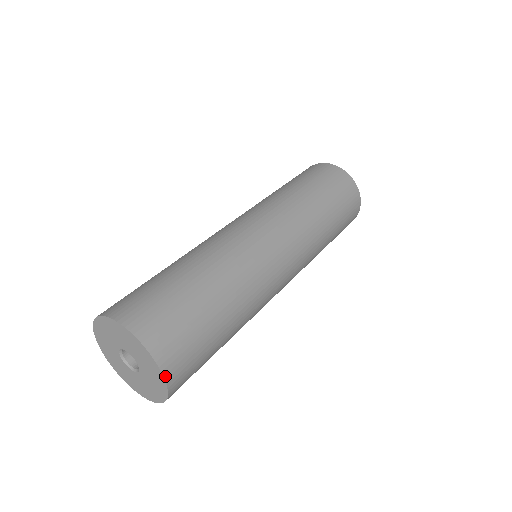
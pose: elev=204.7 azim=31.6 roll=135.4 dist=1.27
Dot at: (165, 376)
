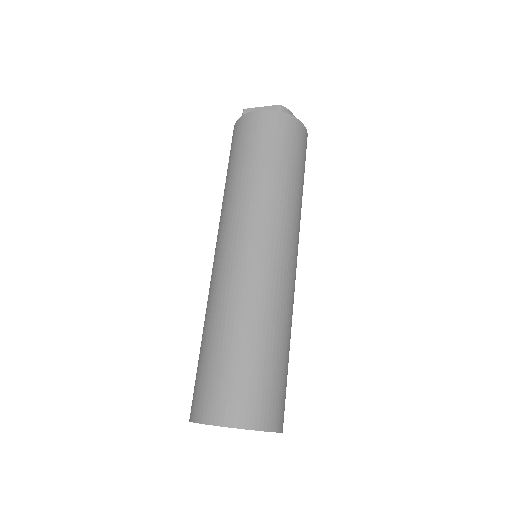
Dot at: occluded
